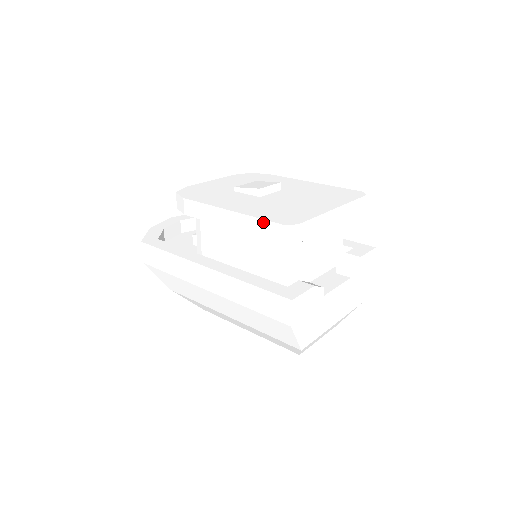
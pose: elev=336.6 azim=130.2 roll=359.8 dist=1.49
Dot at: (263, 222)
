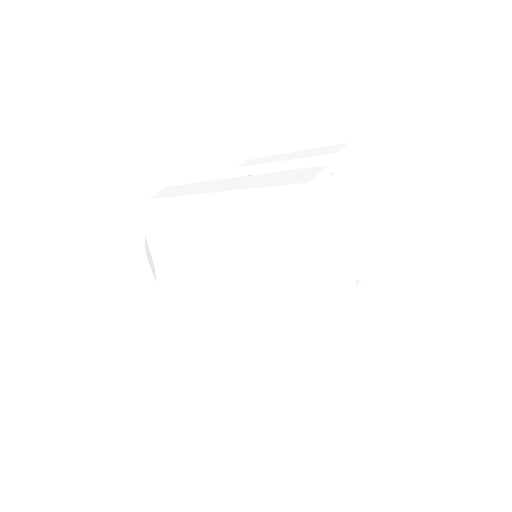
Dot at: (326, 148)
